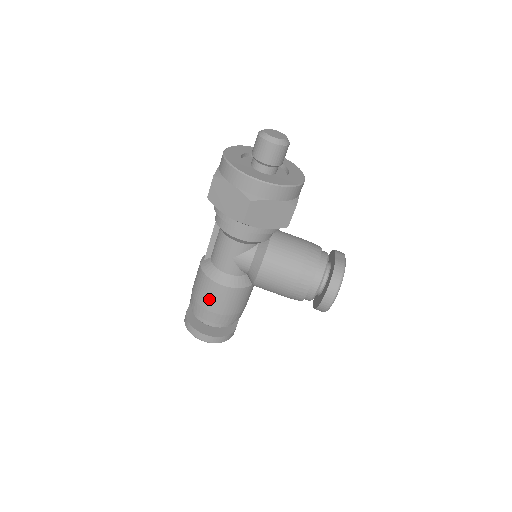
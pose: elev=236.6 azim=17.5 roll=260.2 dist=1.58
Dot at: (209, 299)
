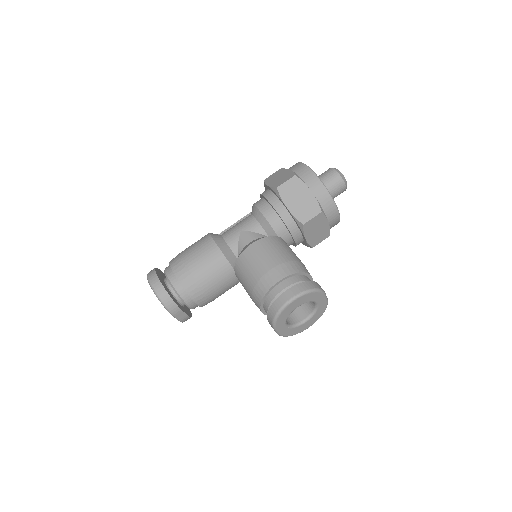
Dot at: (193, 250)
